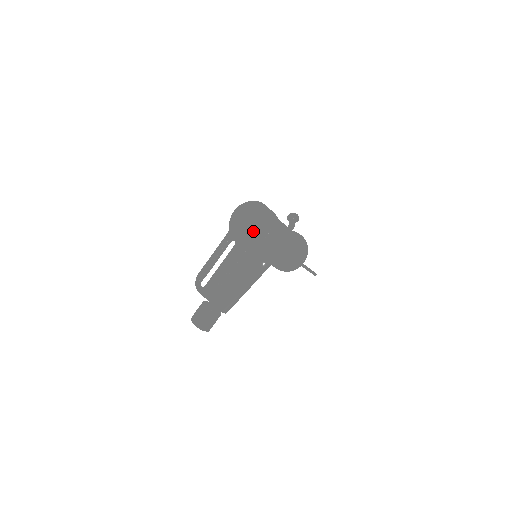
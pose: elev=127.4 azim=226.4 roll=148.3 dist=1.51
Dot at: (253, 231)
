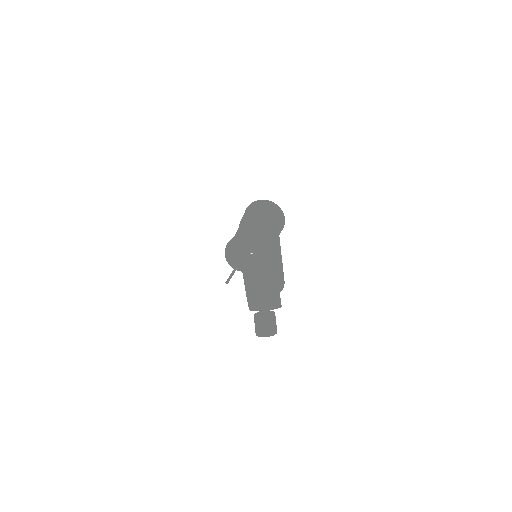
Dot at: (272, 222)
